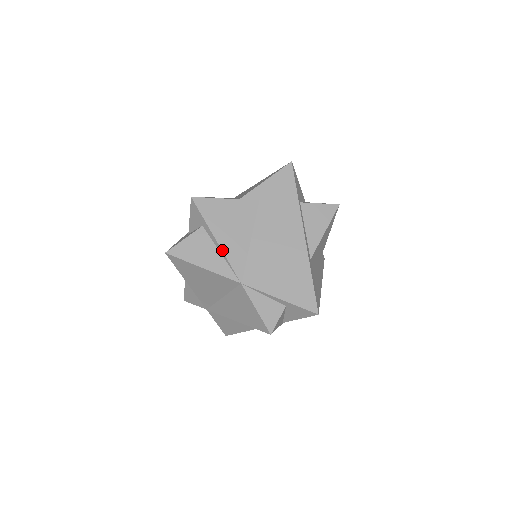
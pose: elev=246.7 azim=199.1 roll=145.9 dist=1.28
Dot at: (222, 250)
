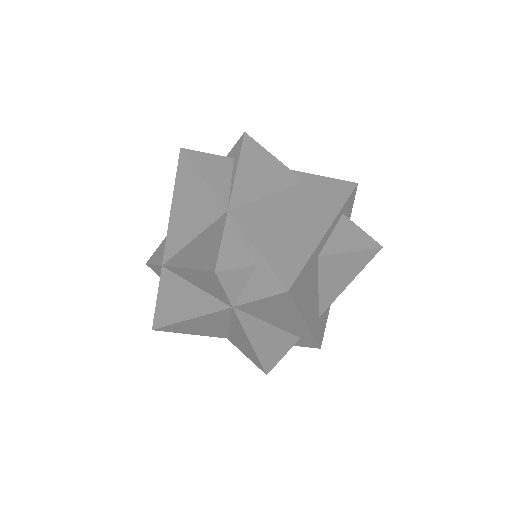
Dot at: (235, 177)
